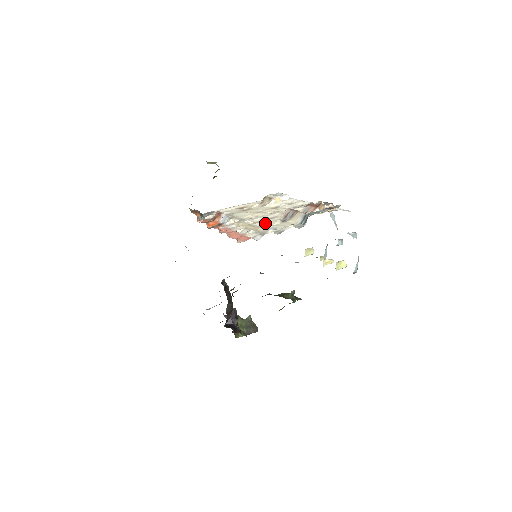
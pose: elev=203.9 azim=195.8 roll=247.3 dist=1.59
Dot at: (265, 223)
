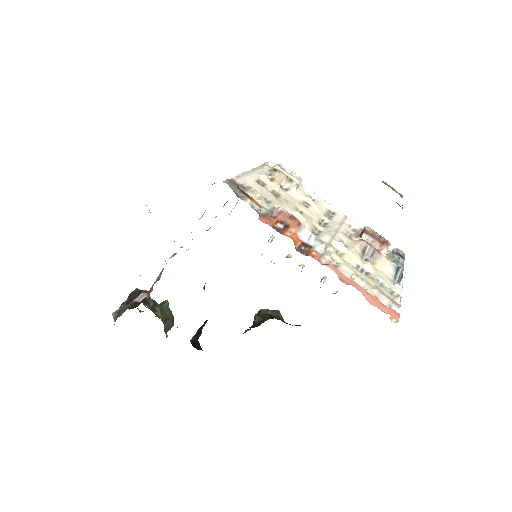
Dot at: (357, 262)
